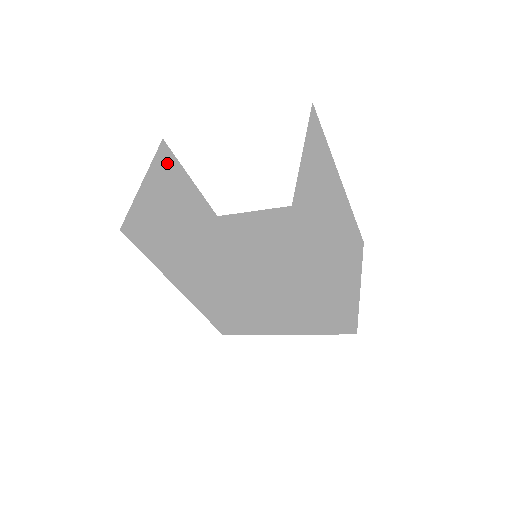
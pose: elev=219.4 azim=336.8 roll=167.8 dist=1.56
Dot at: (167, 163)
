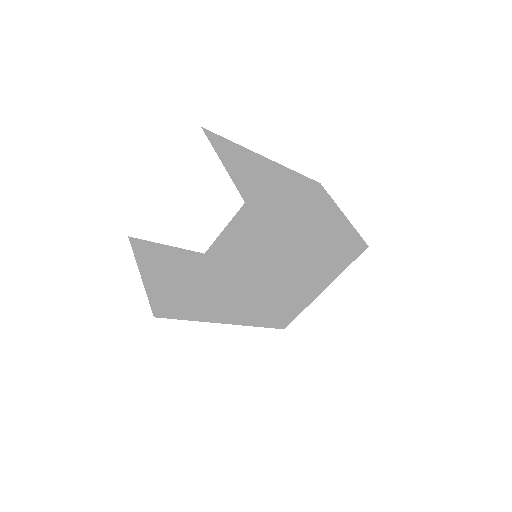
Dot at: (145, 249)
